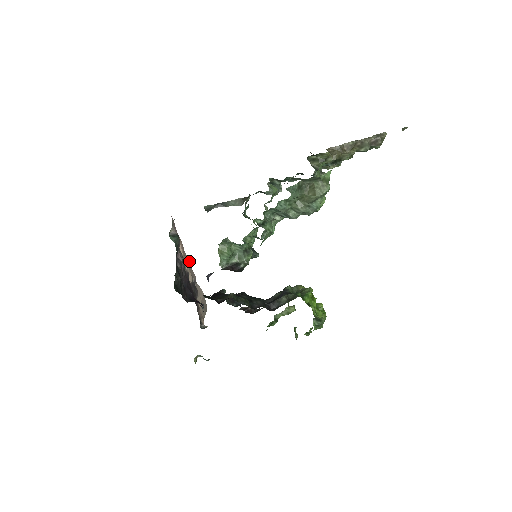
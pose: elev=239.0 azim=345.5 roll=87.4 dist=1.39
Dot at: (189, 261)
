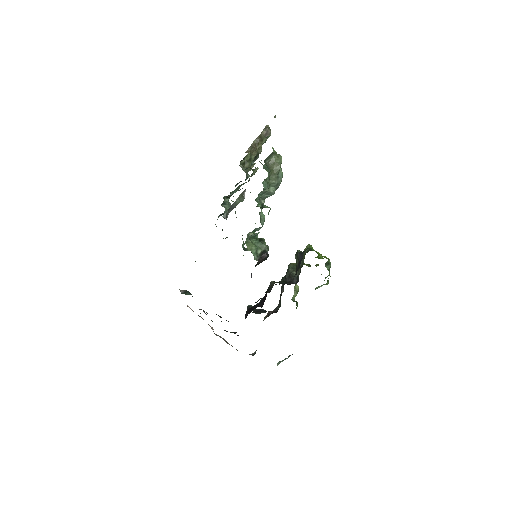
Dot at: occluded
